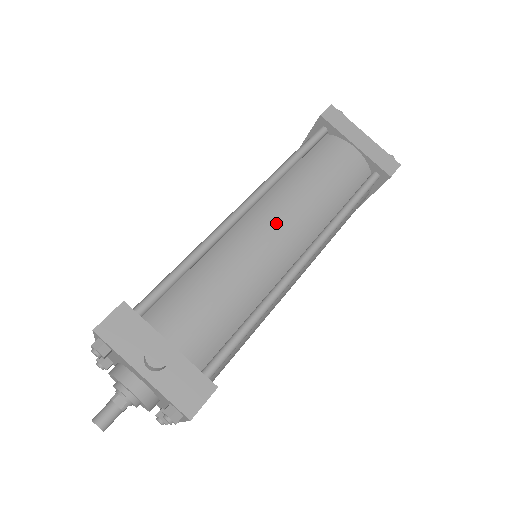
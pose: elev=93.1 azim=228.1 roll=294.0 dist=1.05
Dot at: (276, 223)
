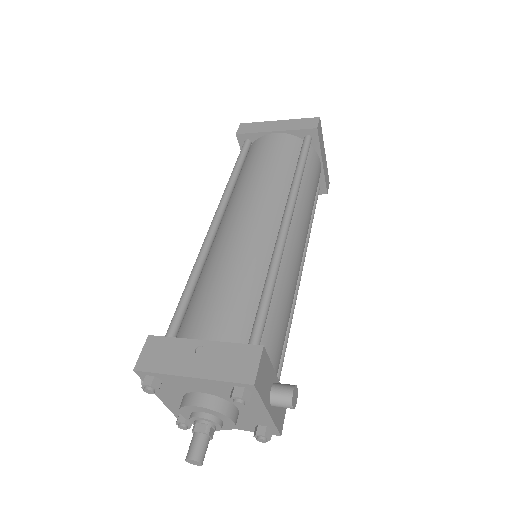
Dot at: (302, 242)
